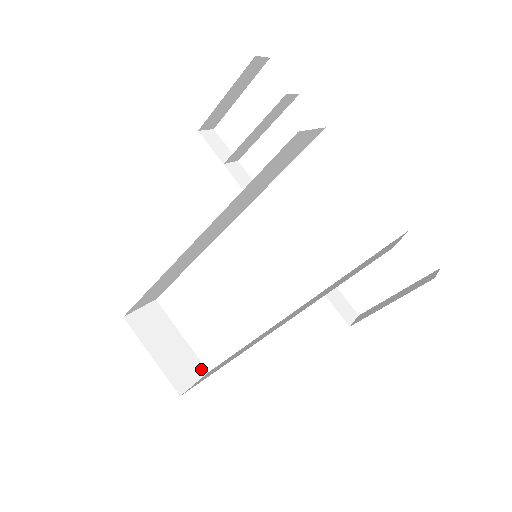
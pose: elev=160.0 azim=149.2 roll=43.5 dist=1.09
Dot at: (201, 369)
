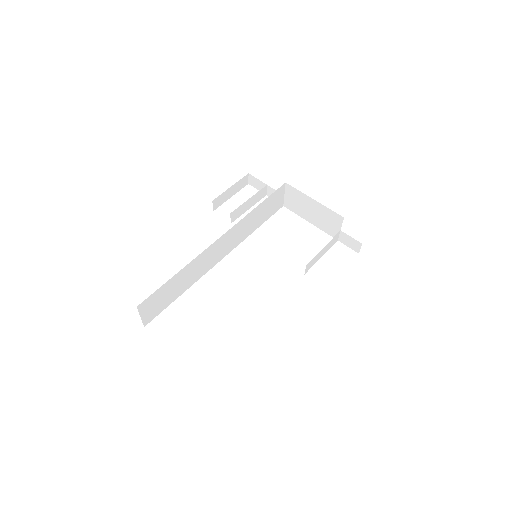
Dot at: occluded
